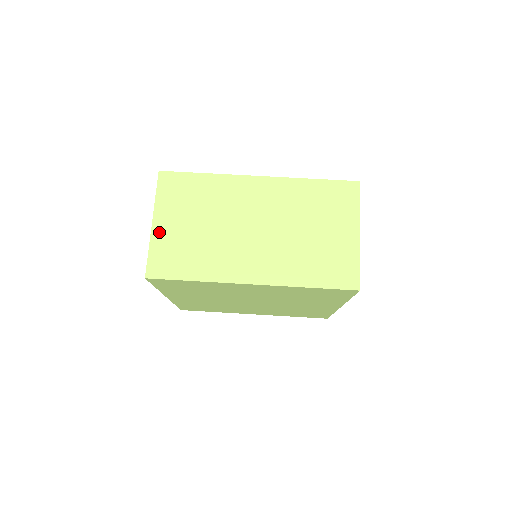
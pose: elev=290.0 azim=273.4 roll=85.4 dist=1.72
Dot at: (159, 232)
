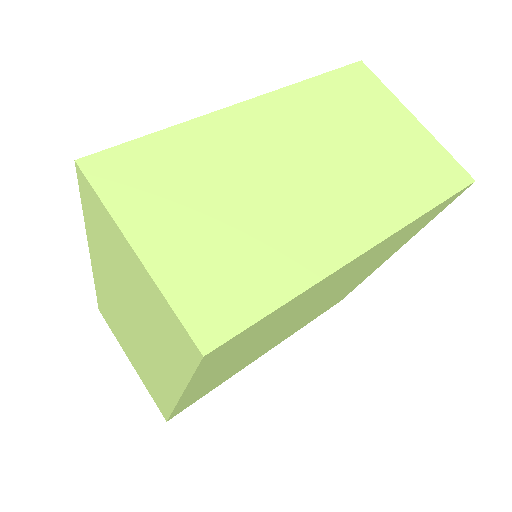
Dot at: (161, 260)
